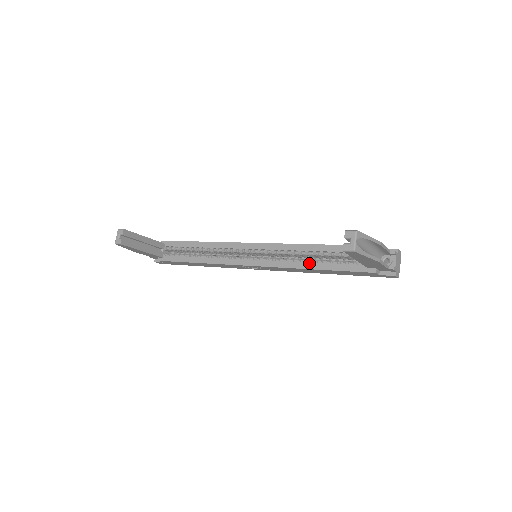
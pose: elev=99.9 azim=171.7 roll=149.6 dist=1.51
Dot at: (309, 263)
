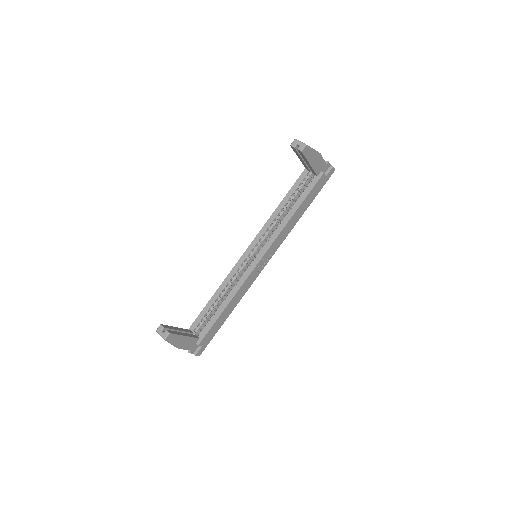
Dot at: (289, 214)
